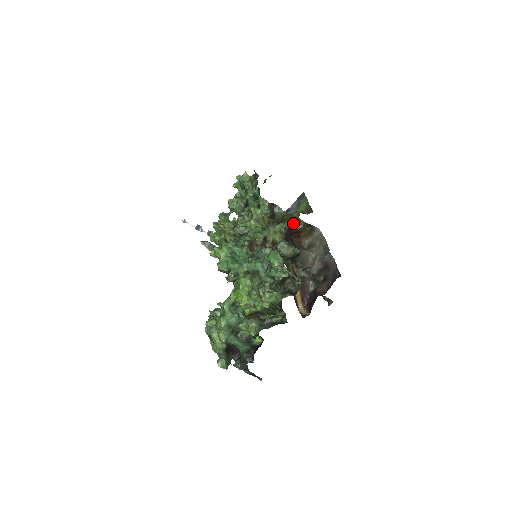
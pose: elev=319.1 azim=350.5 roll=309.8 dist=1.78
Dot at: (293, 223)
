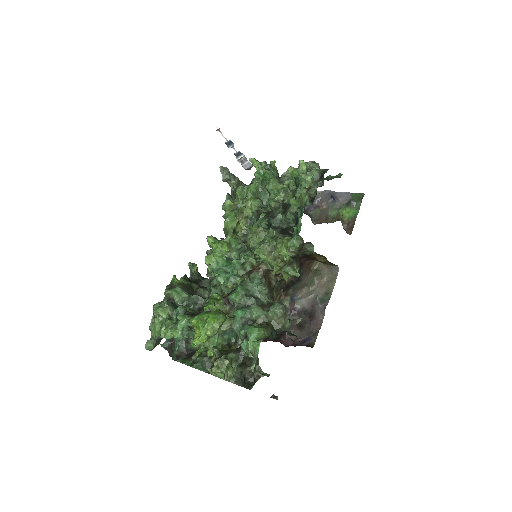
Dot at: (317, 254)
